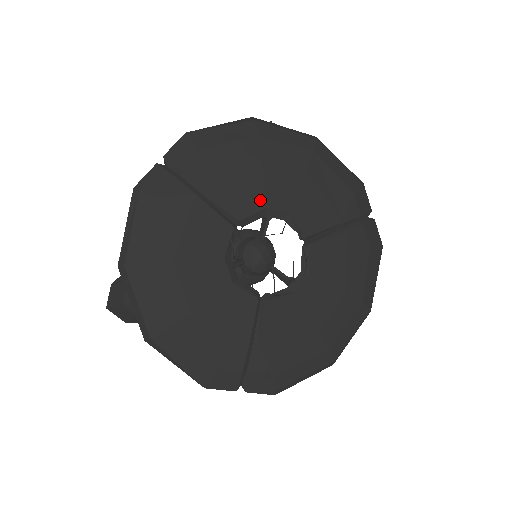
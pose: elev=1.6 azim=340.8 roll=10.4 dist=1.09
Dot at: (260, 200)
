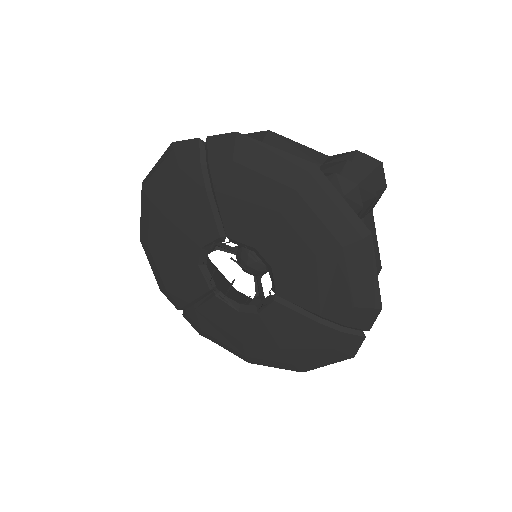
Dot at: (254, 239)
